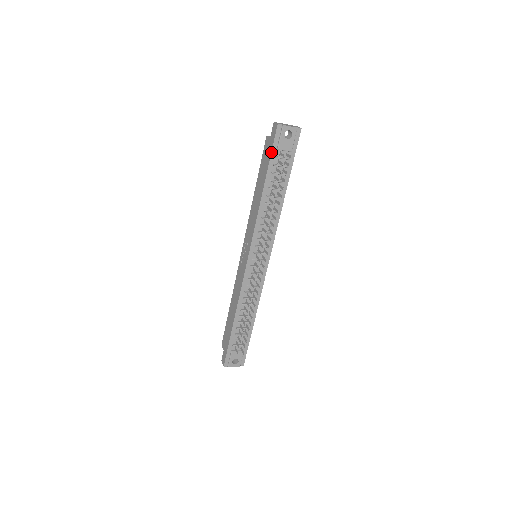
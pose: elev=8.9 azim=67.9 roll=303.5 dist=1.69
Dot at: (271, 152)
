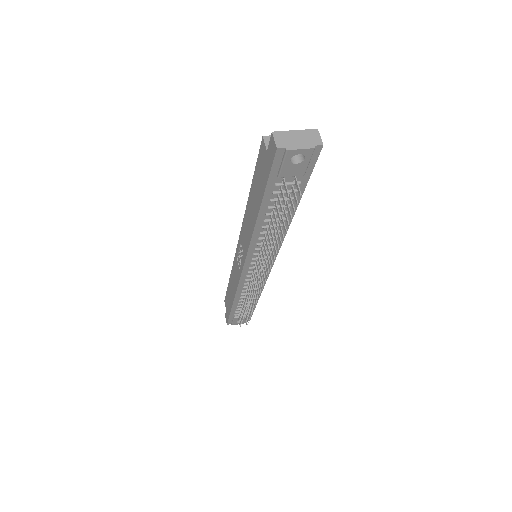
Dot at: (267, 180)
